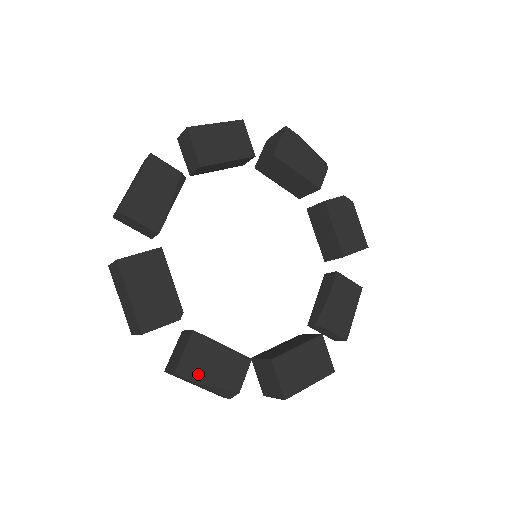
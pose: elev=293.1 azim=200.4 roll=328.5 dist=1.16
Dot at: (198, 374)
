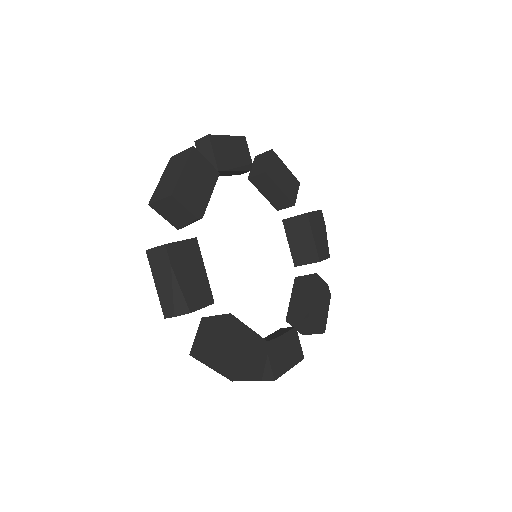
Dot at: (178, 265)
